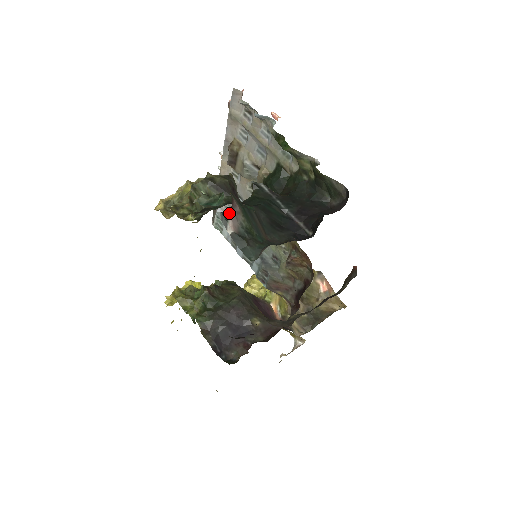
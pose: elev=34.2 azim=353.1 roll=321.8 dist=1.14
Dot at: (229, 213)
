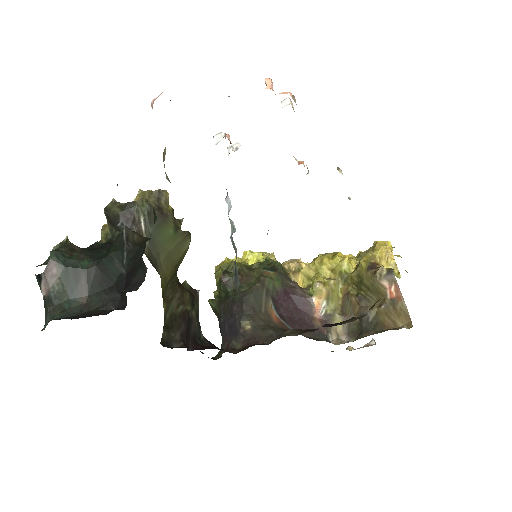
Dot at: (42, 277)
